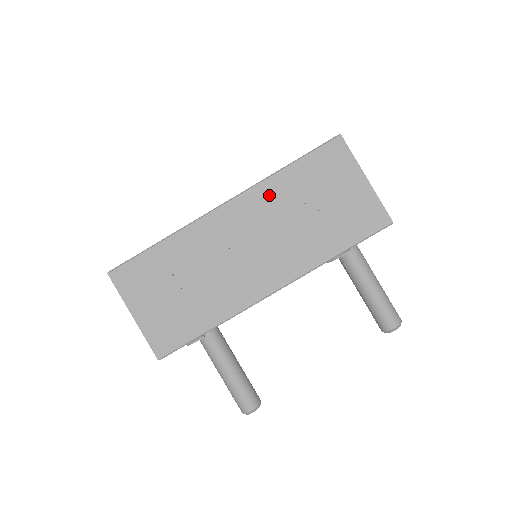
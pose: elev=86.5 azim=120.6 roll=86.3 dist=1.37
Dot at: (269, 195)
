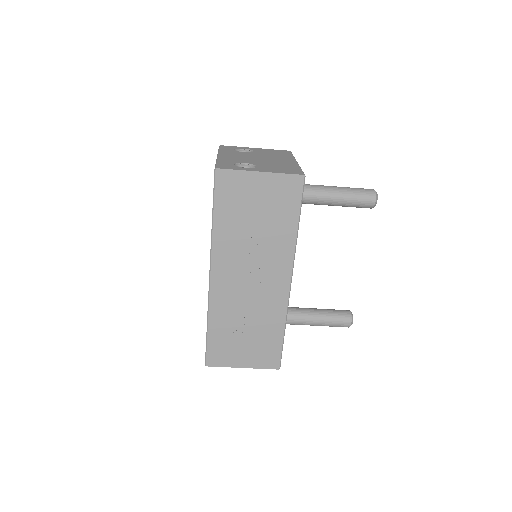
Dot at: (225, 245)
